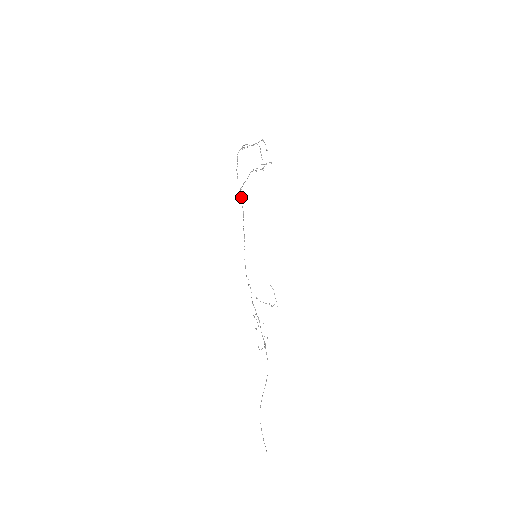
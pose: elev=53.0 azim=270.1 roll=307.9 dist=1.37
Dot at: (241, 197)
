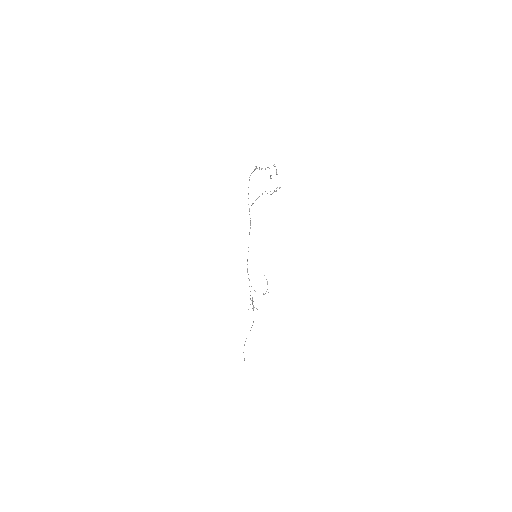
Dot at: occluded
